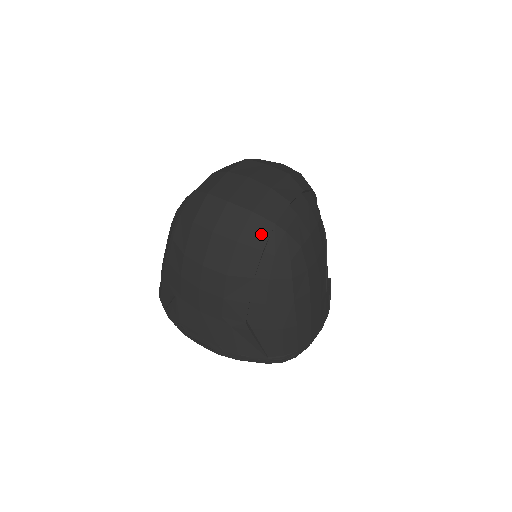
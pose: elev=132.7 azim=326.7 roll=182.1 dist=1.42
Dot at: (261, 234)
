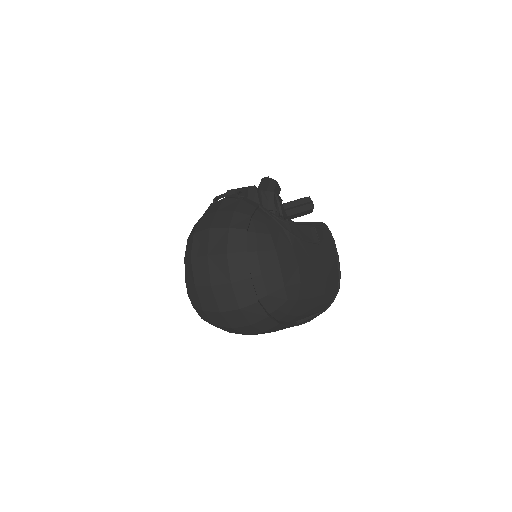
Dot at: (258, 312)
